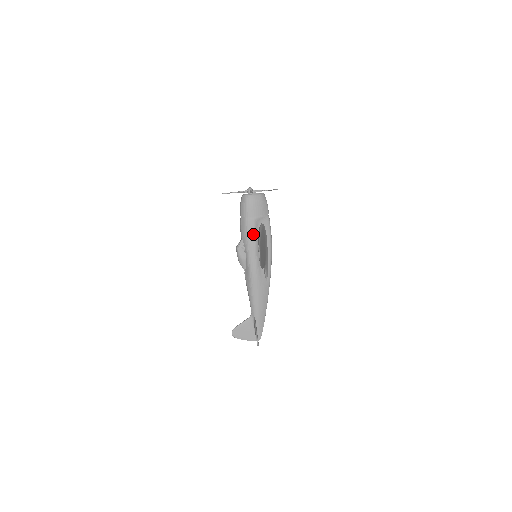
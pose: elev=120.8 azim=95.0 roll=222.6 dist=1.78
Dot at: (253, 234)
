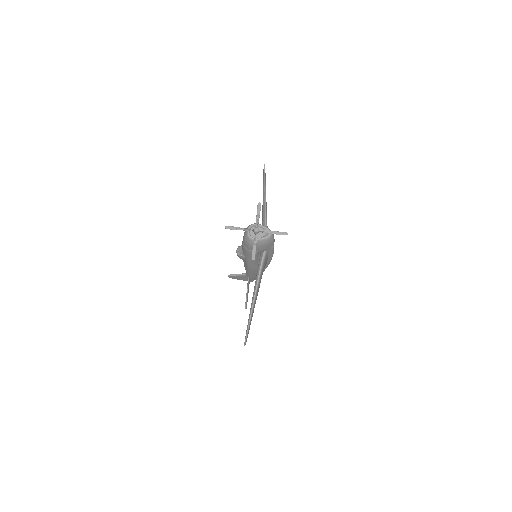
Dot at: occluded
